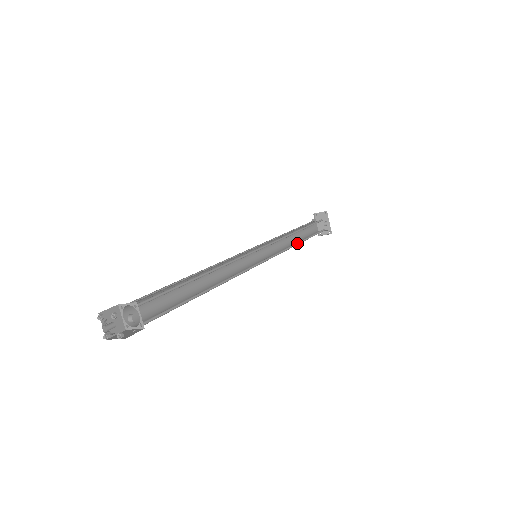
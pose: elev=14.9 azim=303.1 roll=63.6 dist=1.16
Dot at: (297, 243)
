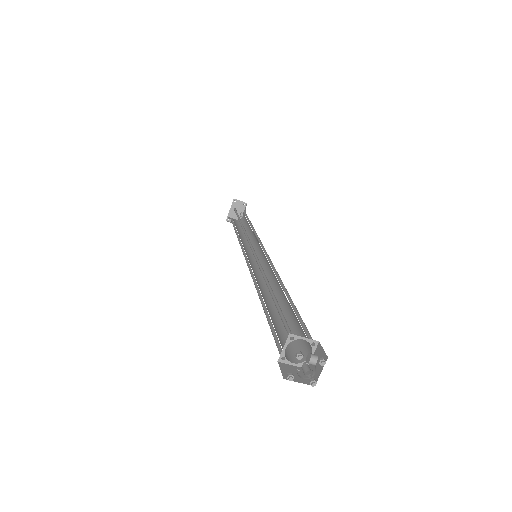
Dot at: occluded
